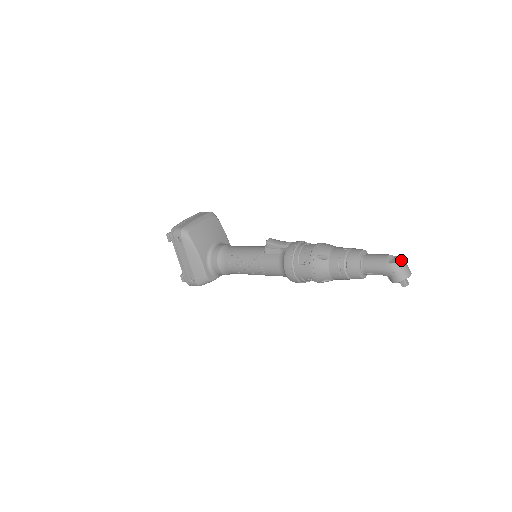
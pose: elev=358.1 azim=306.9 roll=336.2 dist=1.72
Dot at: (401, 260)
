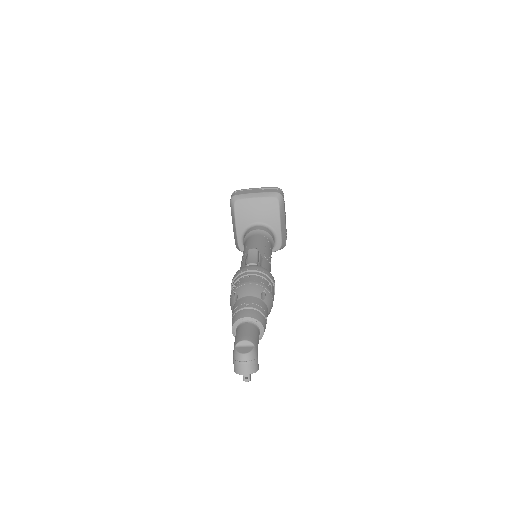
Dot at: (244, 354)
